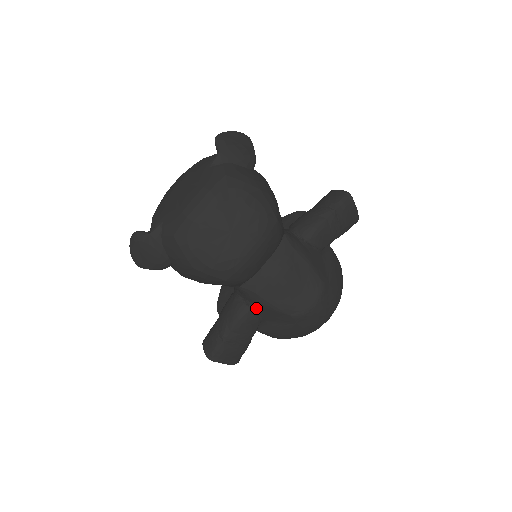
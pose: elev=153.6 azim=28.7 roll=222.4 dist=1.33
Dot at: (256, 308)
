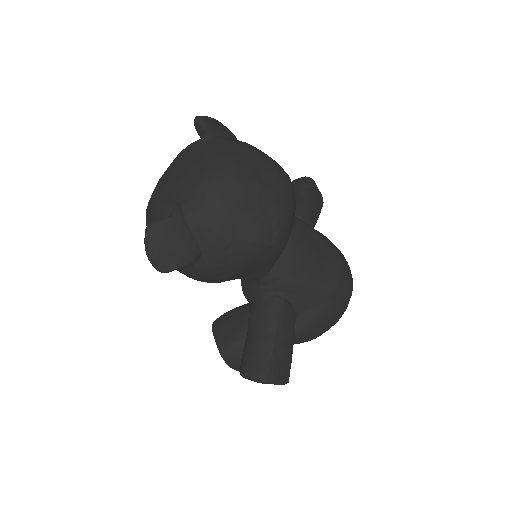
Dot at: (290, 297)
